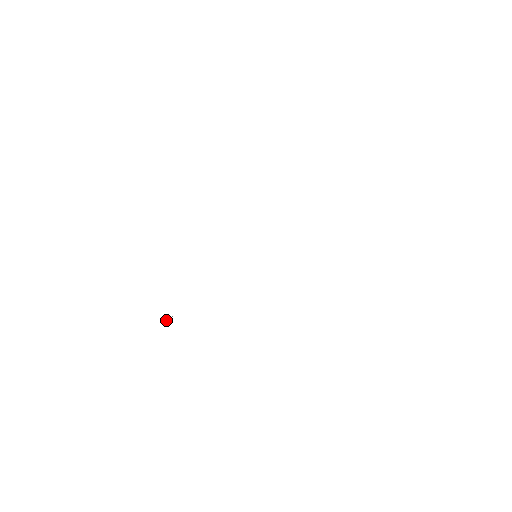
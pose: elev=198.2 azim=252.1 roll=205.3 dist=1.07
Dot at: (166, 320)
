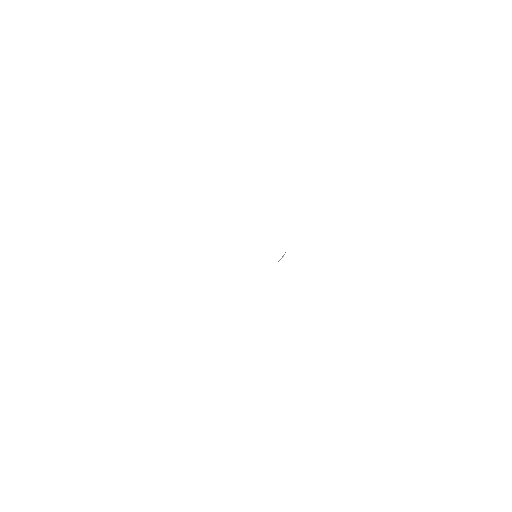
Dot at: occluded
